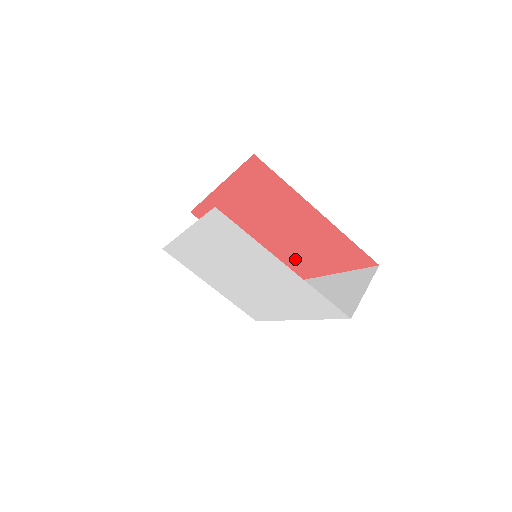
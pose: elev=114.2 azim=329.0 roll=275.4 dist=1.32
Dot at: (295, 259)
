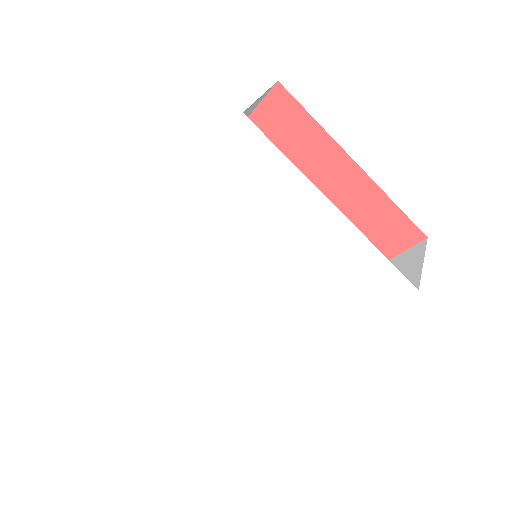
Dot at: occluded
